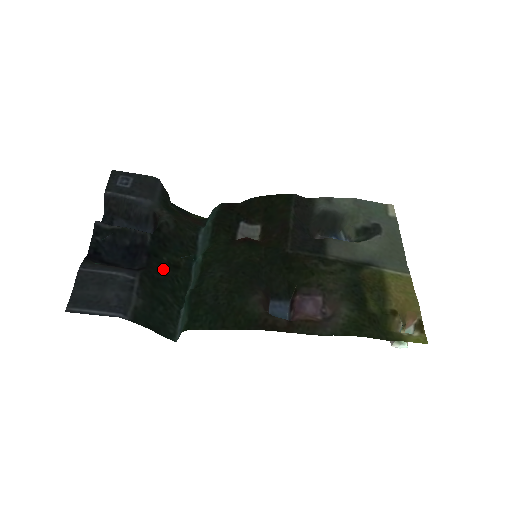
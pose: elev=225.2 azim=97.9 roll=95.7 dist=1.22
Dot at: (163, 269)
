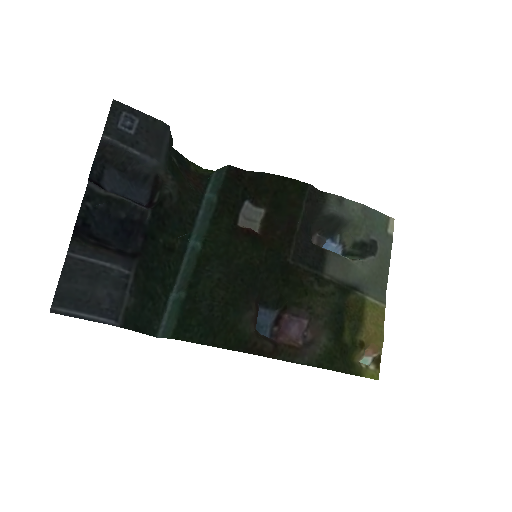
Dot at: (157, 254)
